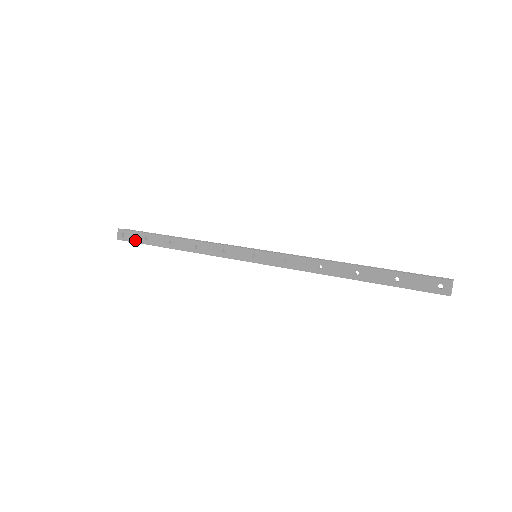
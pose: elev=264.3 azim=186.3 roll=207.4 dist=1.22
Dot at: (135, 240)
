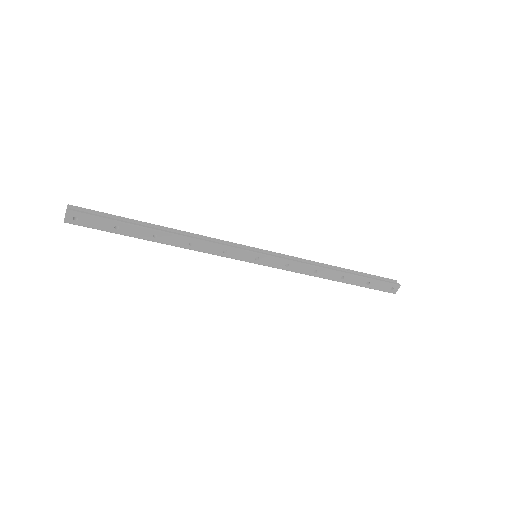
Dot at: (98, 227)
